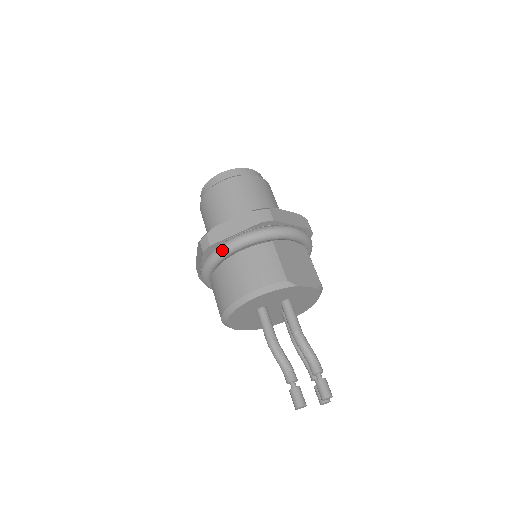
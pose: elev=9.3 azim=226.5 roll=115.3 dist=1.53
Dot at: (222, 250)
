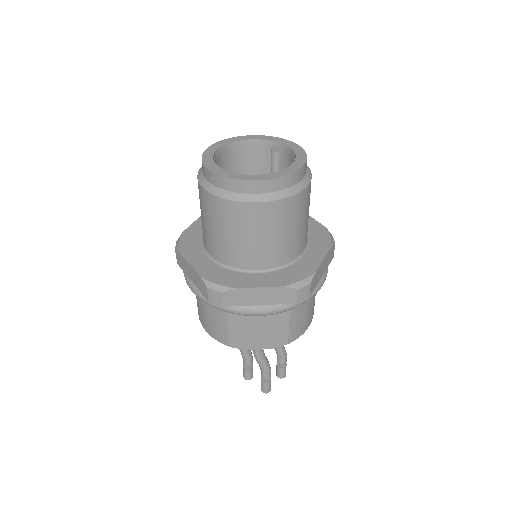
Dot at: occluded
